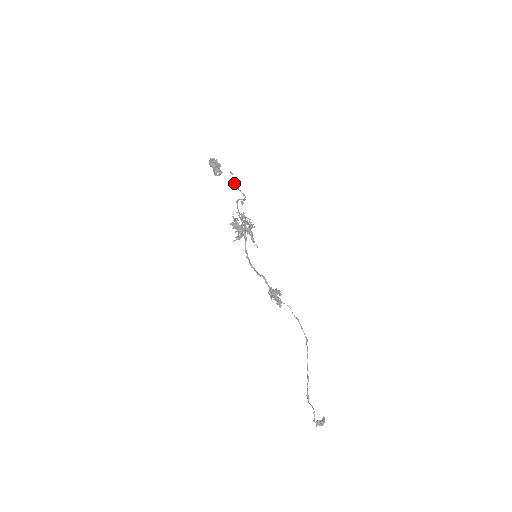
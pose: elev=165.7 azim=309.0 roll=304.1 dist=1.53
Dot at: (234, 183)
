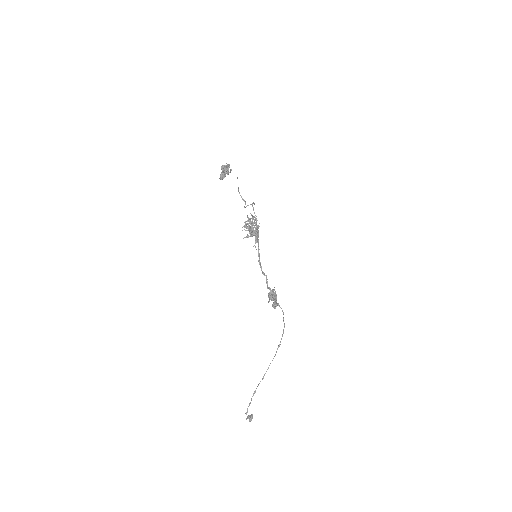
Dot at: (238, 188)
